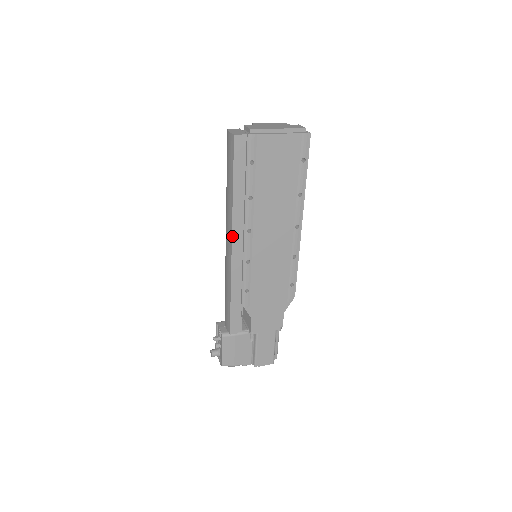
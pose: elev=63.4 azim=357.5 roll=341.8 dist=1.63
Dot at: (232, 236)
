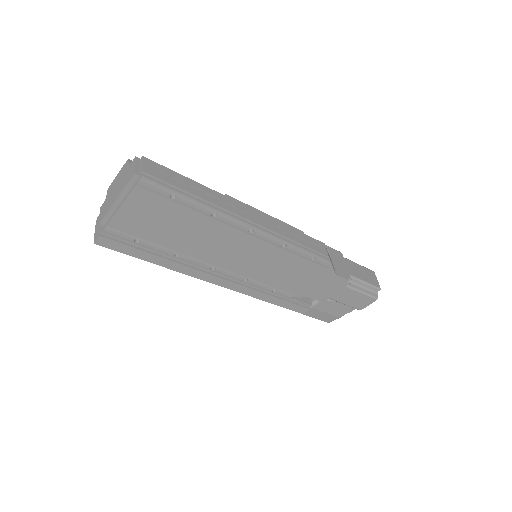
Dot at: occluded
